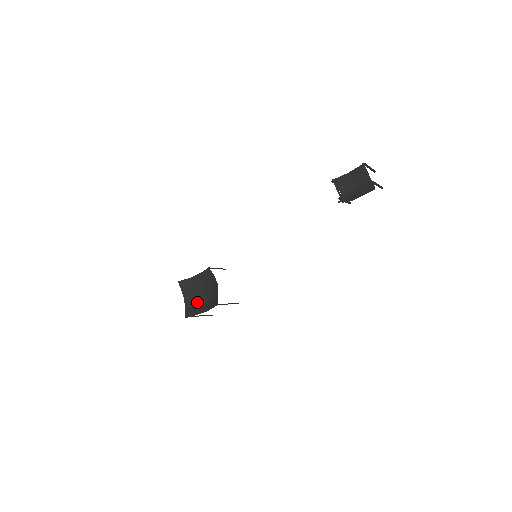
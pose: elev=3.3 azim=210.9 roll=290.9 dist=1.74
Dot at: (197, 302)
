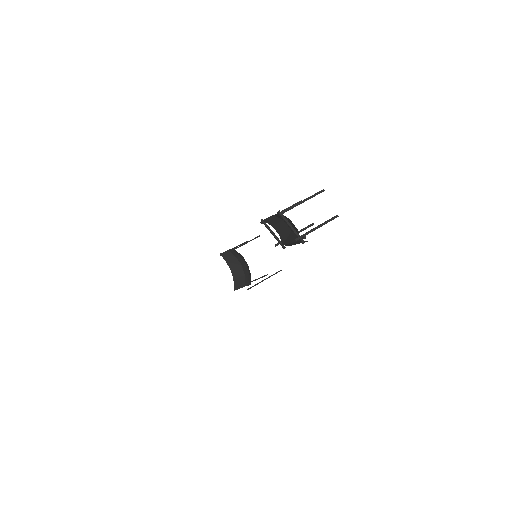
Dot at: (243, 272)
